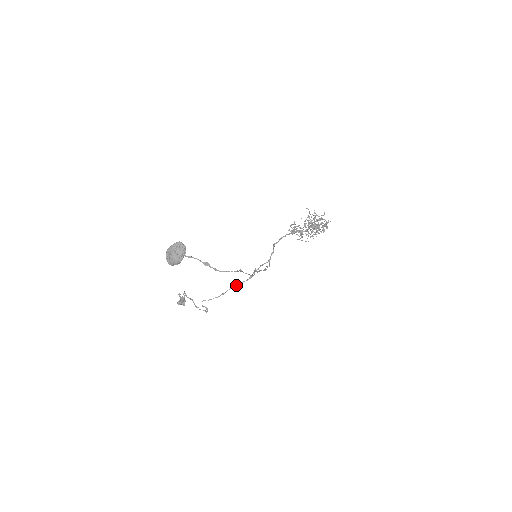
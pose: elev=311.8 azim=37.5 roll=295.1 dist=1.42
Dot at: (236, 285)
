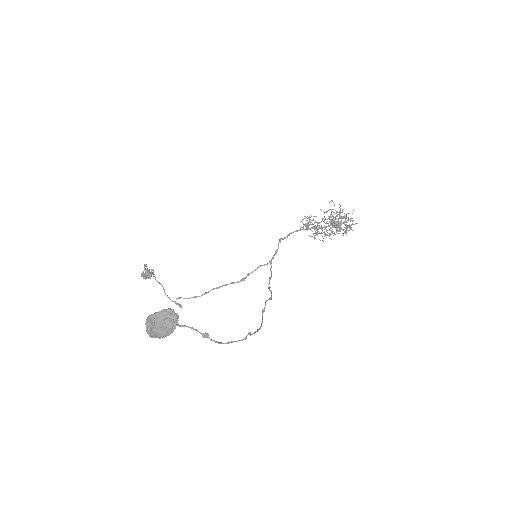
Dot at: (223, 285)
